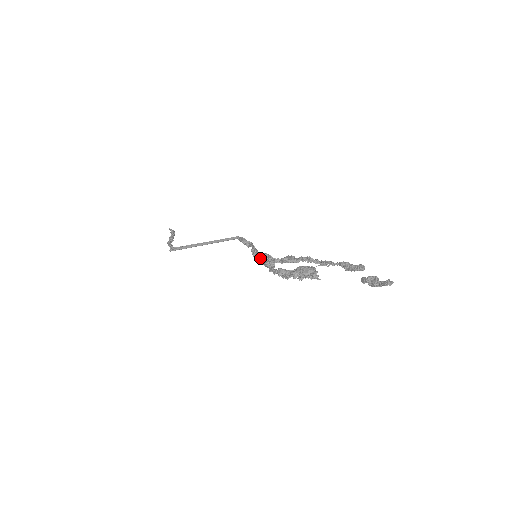
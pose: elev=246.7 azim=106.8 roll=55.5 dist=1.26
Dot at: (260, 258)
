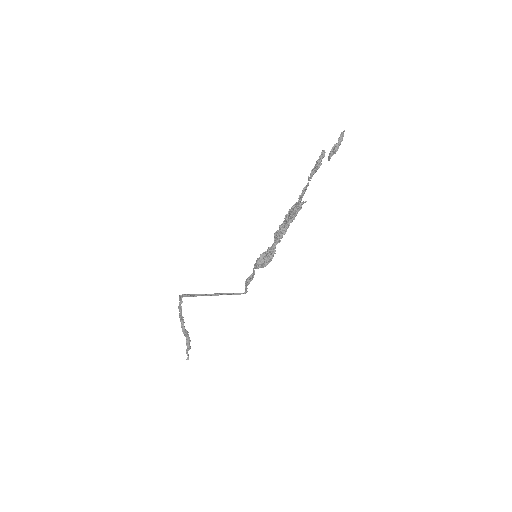
Dot at: (262, 260)
